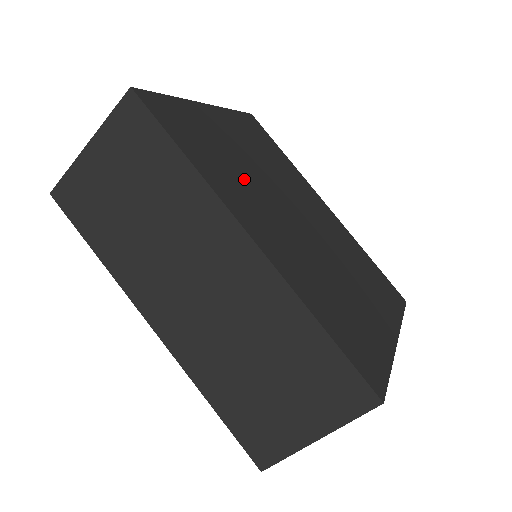
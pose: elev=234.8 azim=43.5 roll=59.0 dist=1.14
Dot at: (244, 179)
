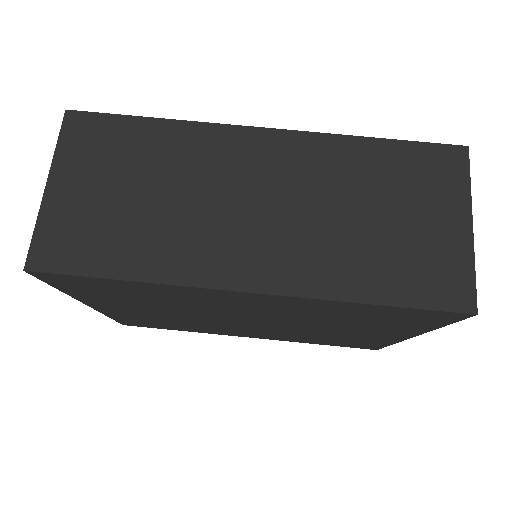
Dot at: occluded
